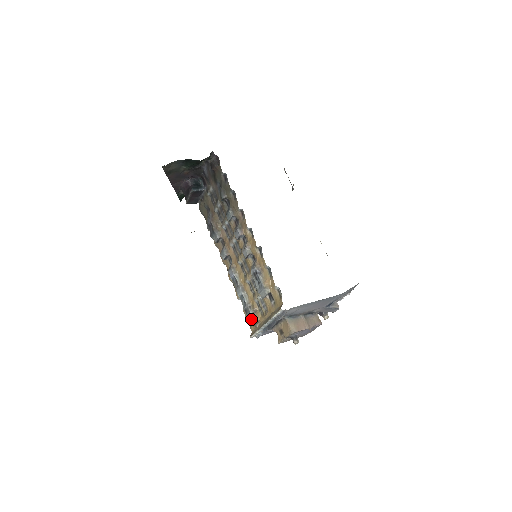
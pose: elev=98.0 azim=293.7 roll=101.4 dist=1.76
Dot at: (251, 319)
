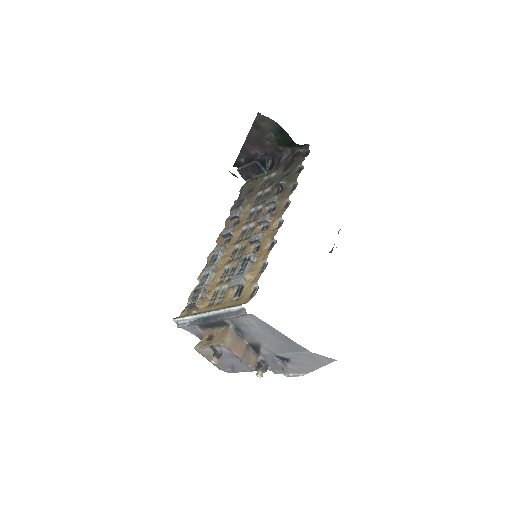
Dot at: (194, 301)
